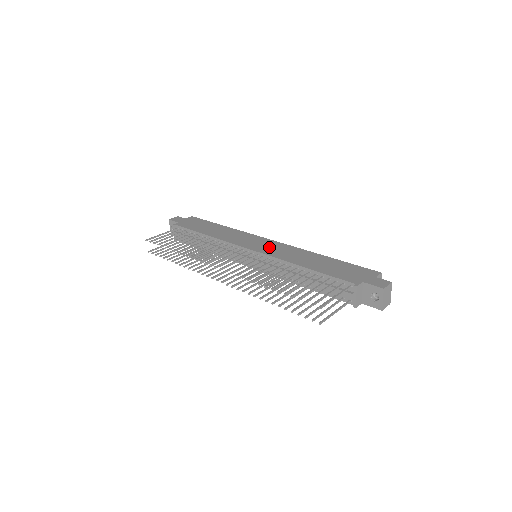
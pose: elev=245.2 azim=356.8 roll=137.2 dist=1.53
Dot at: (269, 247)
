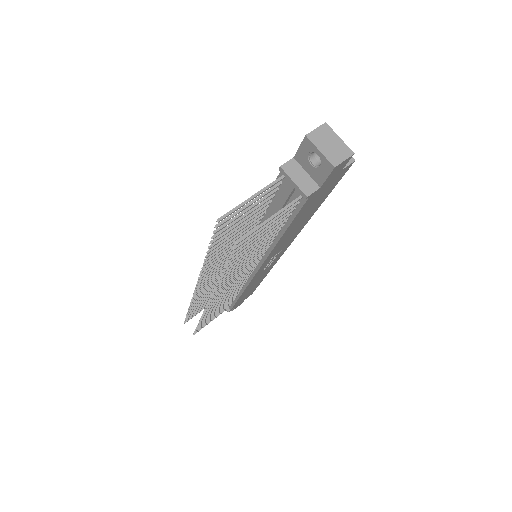
Dot at: occluded
